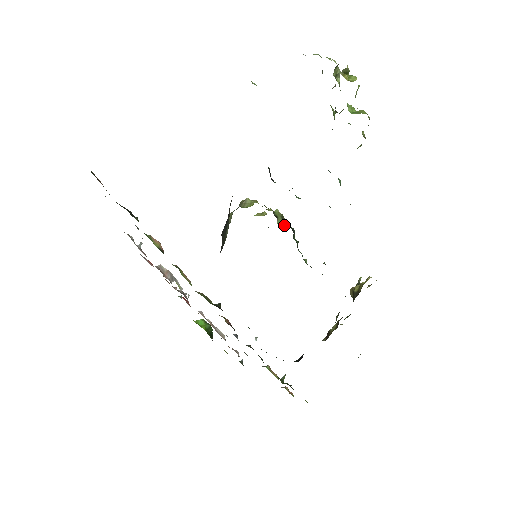
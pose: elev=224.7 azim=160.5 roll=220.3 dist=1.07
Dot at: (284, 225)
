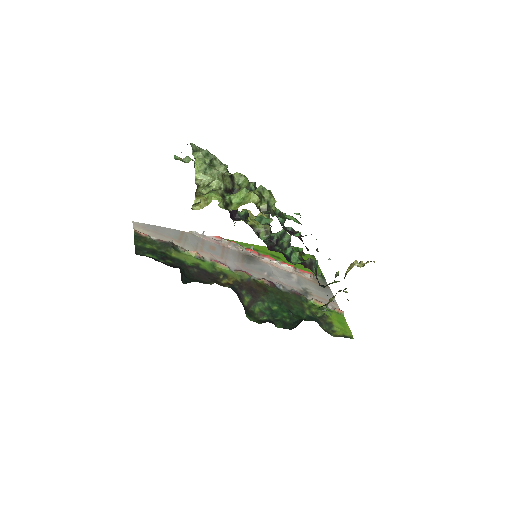
Dot at: (268, 234)
